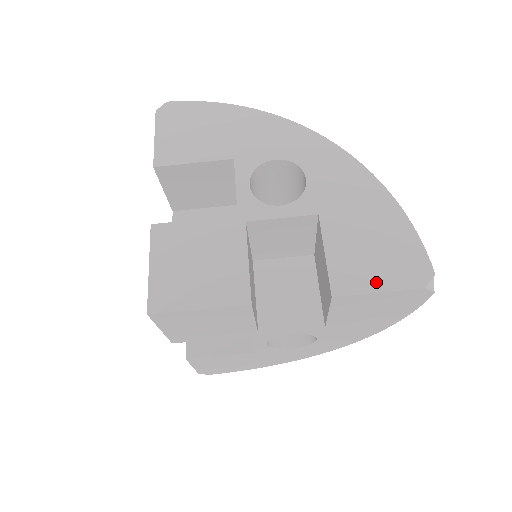
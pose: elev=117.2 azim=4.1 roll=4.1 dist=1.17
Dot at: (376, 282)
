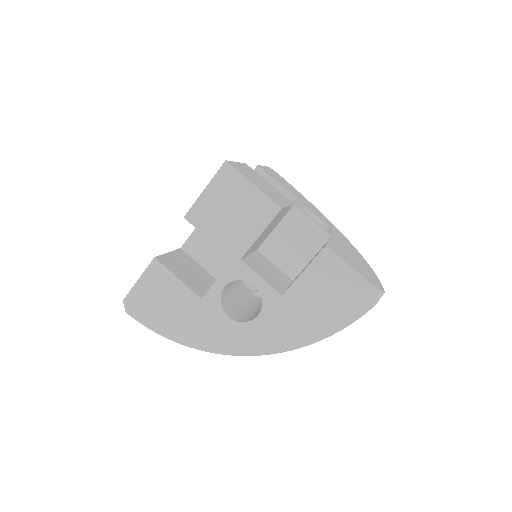
Dot at: (352, 265)
